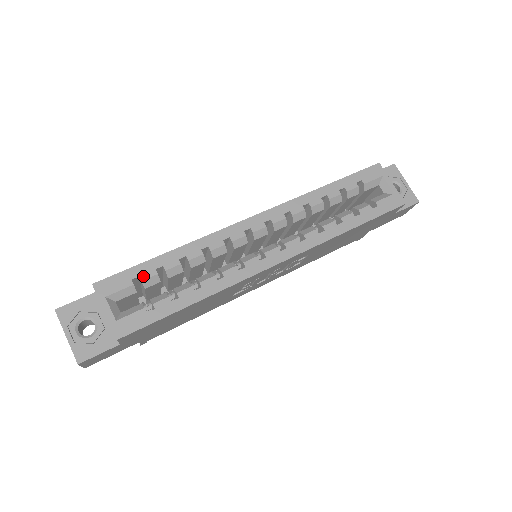
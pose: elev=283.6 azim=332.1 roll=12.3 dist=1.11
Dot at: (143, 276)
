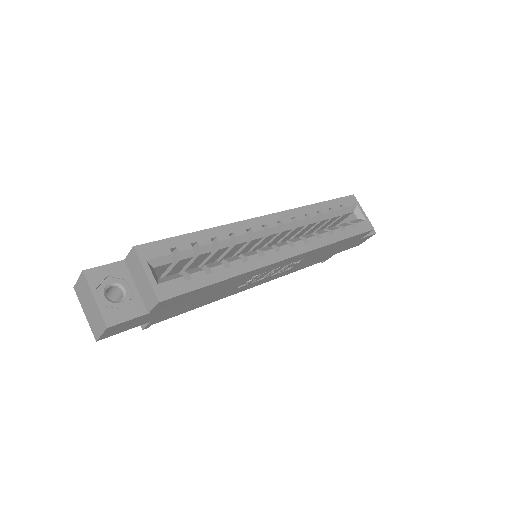
Dot at: (180, 247)
